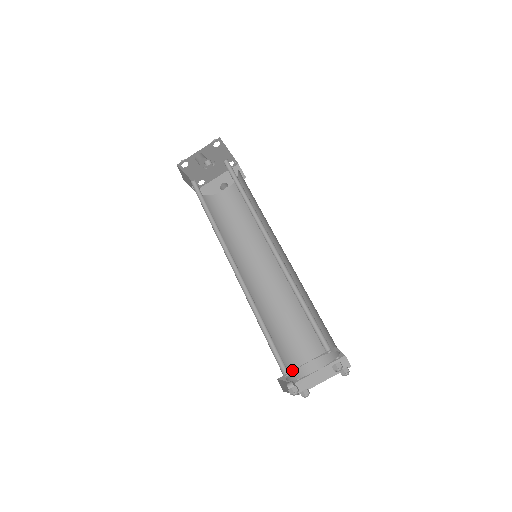
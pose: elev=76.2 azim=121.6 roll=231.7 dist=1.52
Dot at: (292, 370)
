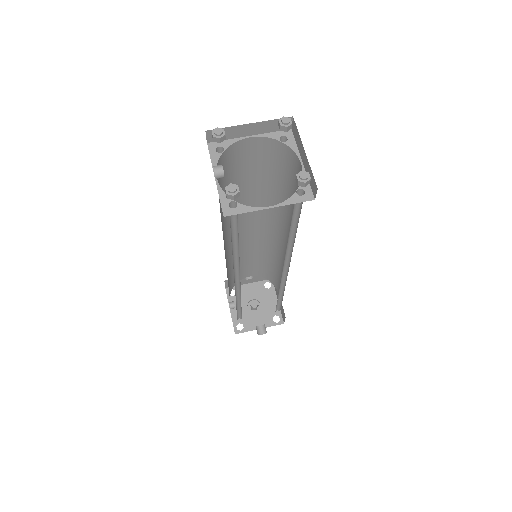
Dot at: (230, 140)
